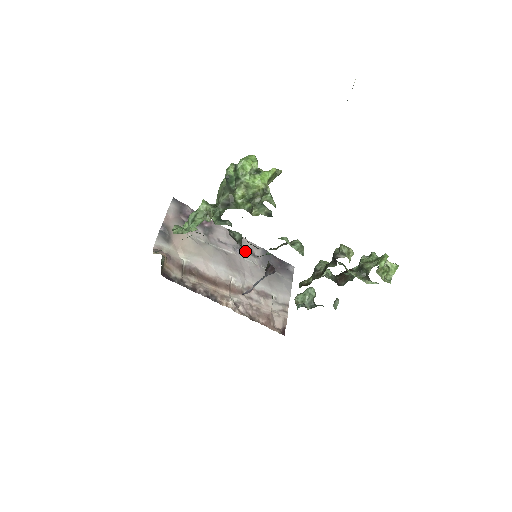
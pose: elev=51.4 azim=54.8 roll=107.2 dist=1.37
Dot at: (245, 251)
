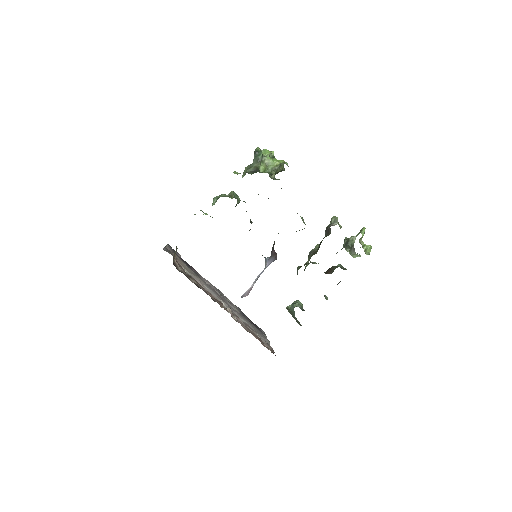
Dot at: (226, 299)
